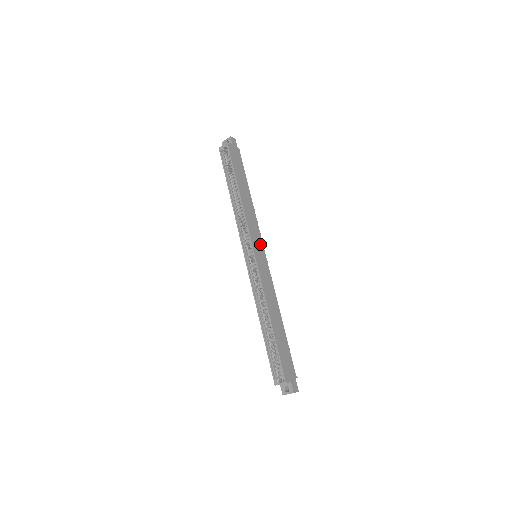
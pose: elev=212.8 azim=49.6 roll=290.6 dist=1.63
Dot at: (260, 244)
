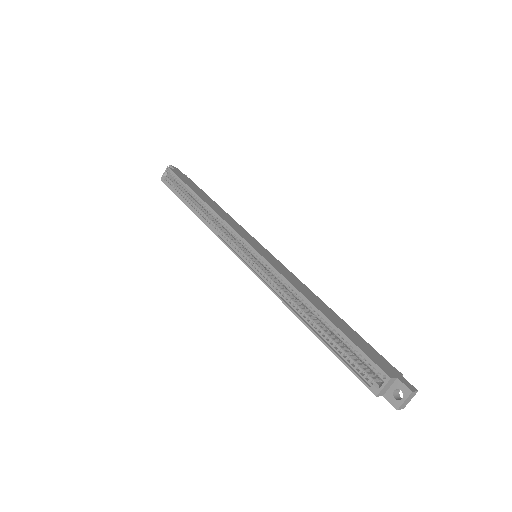
Dot at: (254, 241)
